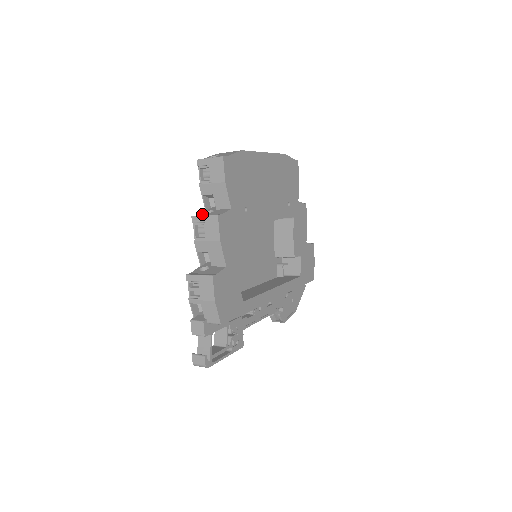
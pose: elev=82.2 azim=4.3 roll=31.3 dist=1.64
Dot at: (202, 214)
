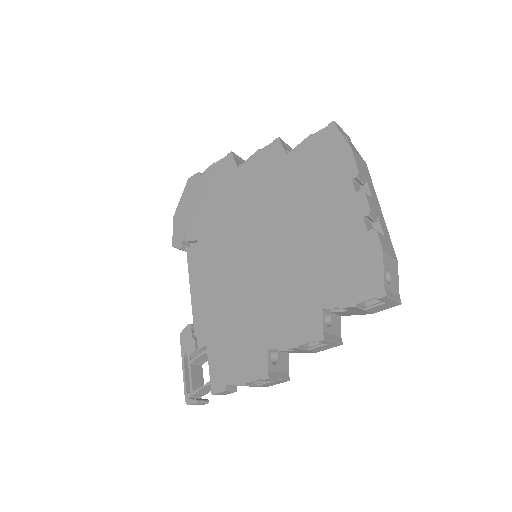
Dot at: (327, 329)
